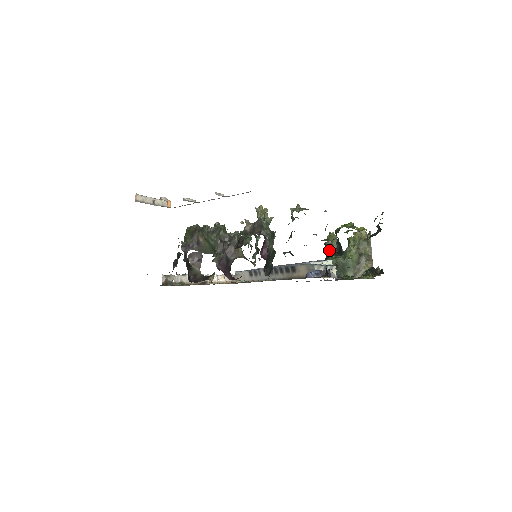
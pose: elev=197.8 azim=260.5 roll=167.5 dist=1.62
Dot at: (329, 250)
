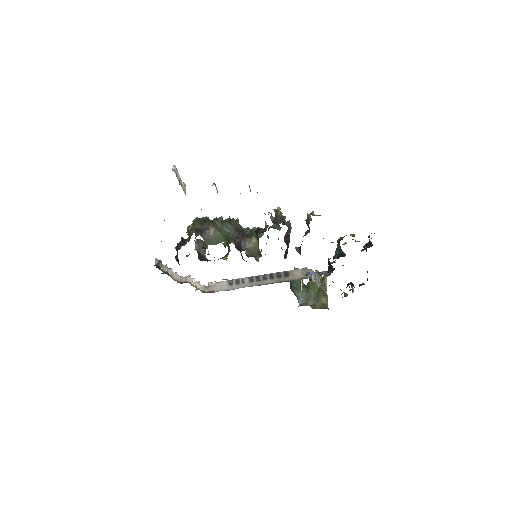
Dot at: (295, 281)
